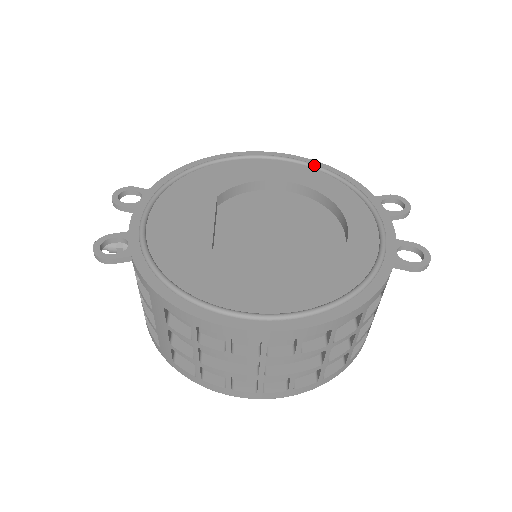
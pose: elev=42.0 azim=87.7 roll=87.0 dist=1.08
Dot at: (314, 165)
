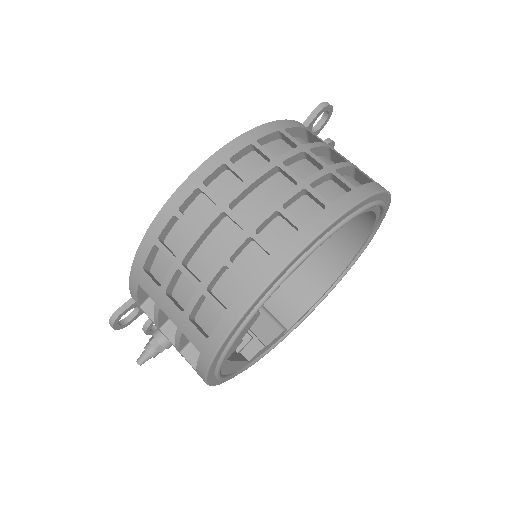
Dot at: occluded
